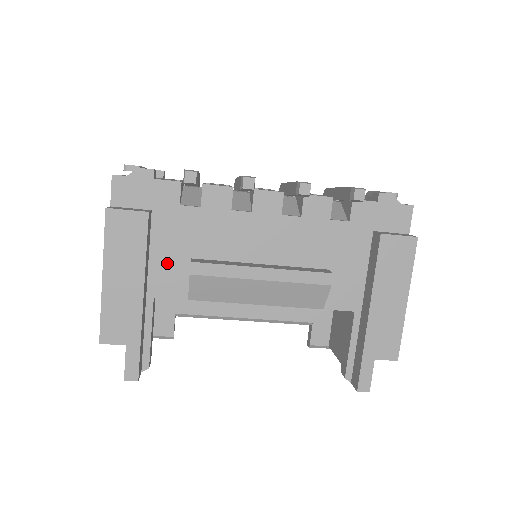
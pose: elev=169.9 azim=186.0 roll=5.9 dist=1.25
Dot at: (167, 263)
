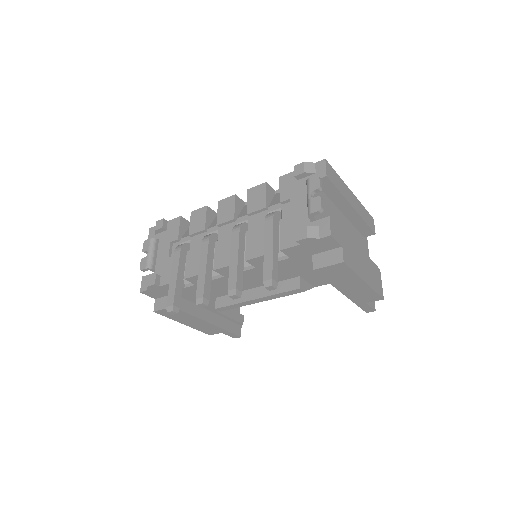
Dot at: occluded
